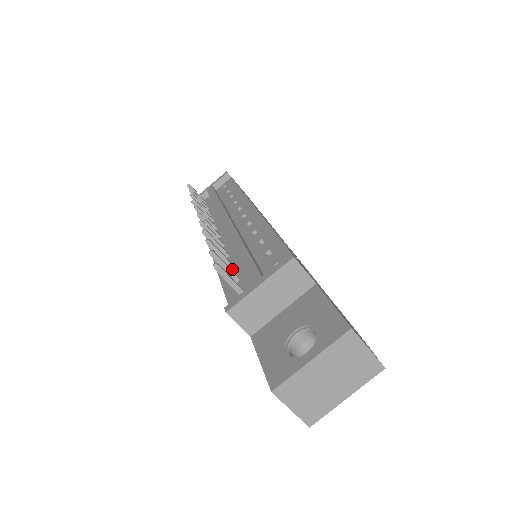
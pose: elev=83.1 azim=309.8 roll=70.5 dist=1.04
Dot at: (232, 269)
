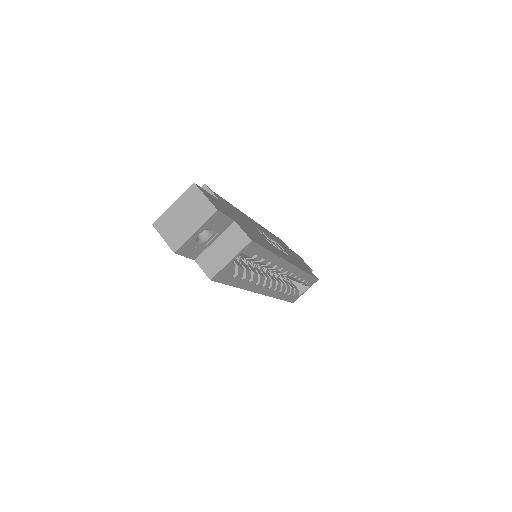
Dot at: occluded
